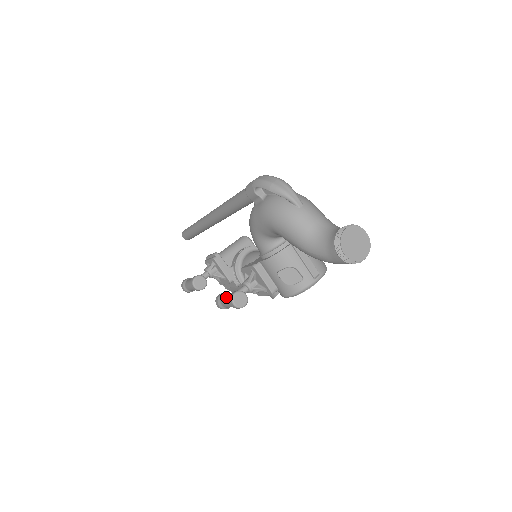
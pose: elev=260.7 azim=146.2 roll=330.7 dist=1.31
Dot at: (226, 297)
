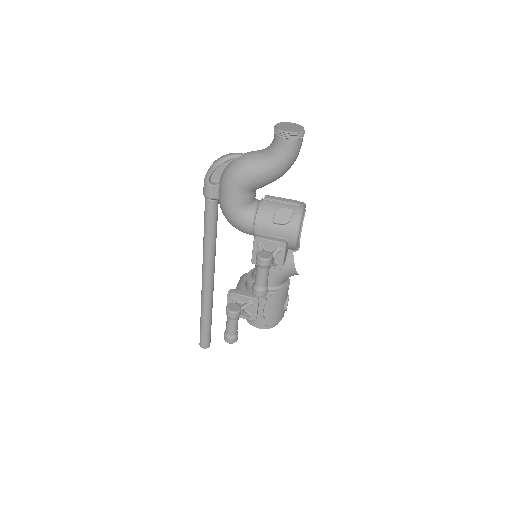
Dot at: (256, 272)
